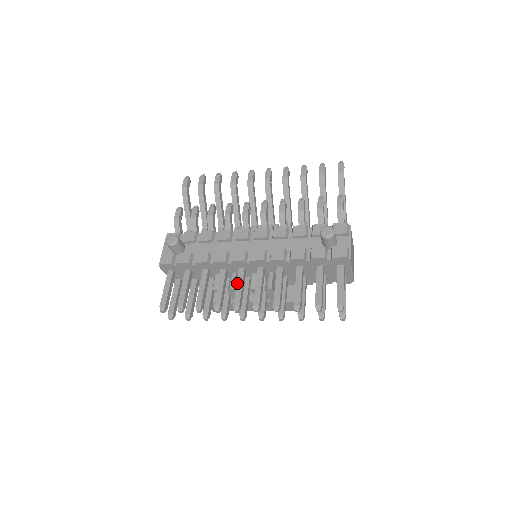
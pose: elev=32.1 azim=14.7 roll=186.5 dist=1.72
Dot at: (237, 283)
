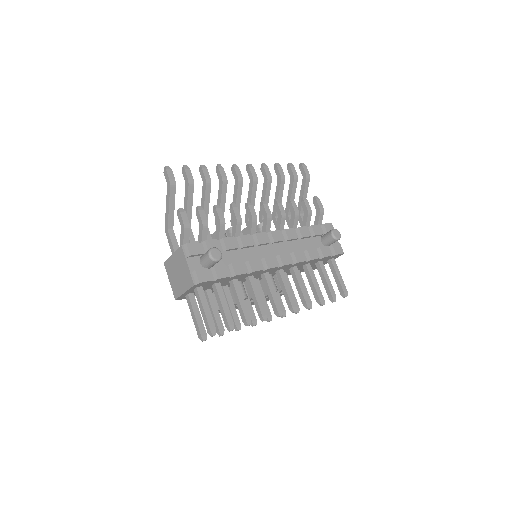
Dot at: (270, 288)
